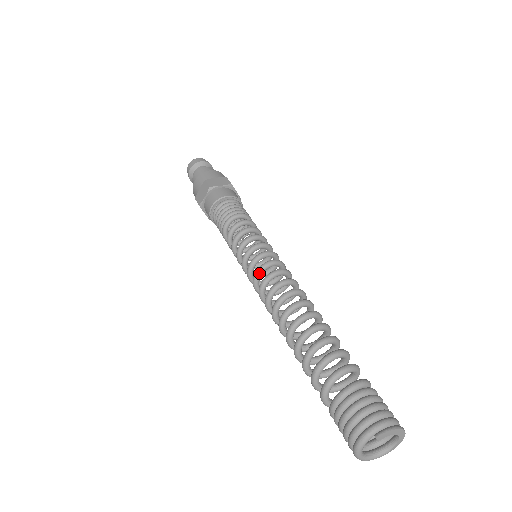
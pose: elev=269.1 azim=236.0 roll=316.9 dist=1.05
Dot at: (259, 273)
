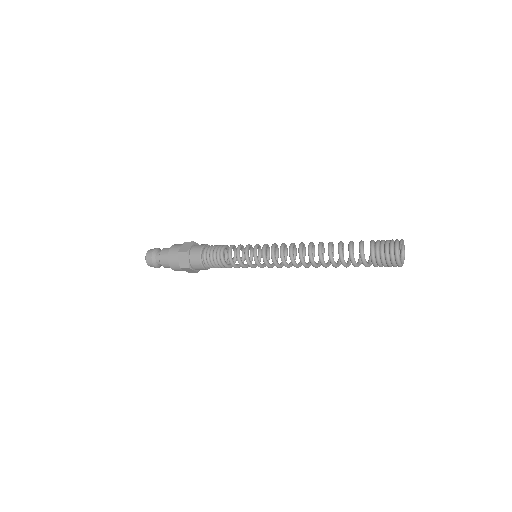
Dot at: (274, 256)
